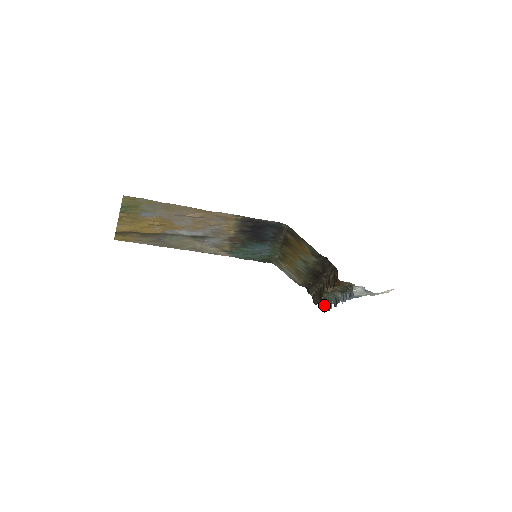
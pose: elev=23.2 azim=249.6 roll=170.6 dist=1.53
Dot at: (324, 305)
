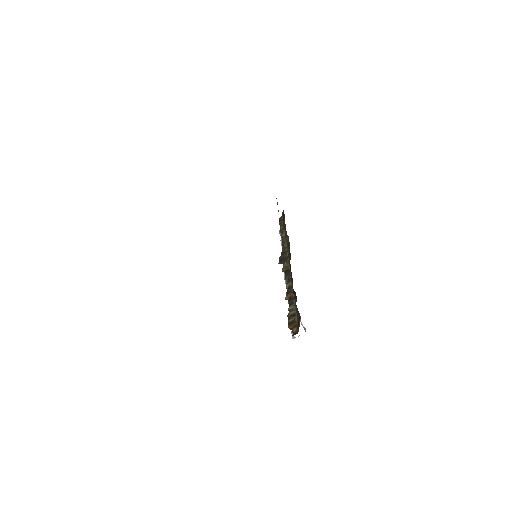
Dot at: occluded
